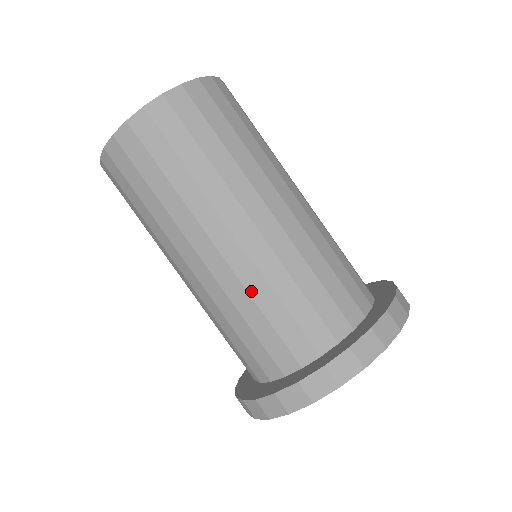
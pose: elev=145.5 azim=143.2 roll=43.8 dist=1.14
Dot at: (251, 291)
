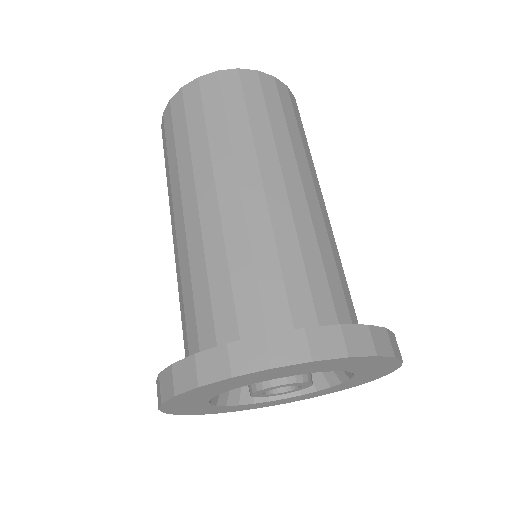
Dot at: (207, 253)
